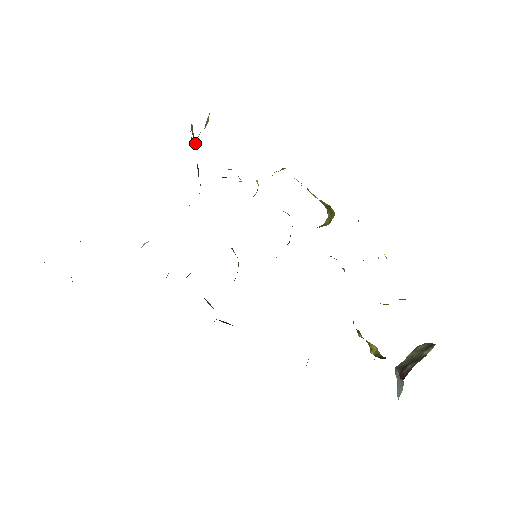
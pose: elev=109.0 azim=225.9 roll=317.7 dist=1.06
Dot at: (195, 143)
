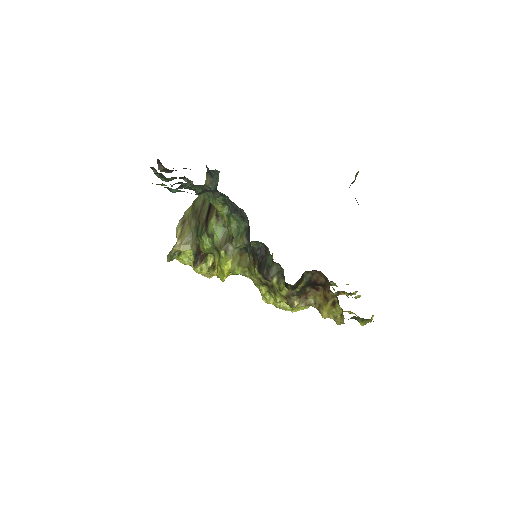
Dot at: (185, 228)
